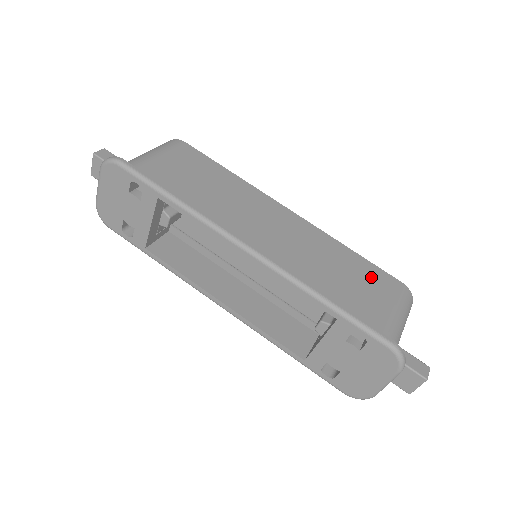
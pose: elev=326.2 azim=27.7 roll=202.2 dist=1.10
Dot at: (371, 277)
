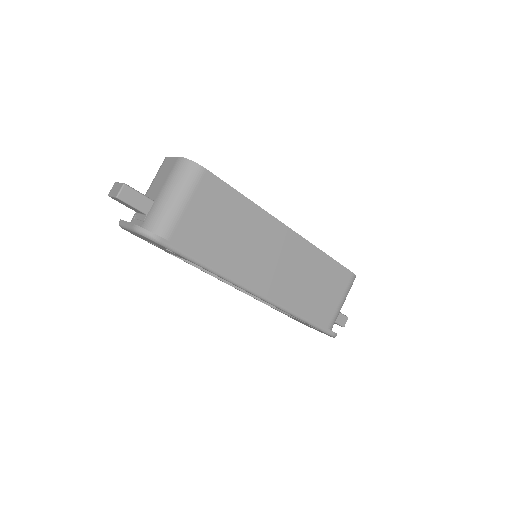
Dot at: (335, 278)
